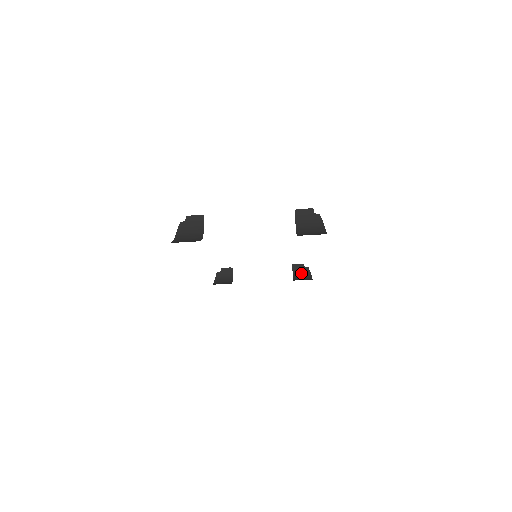
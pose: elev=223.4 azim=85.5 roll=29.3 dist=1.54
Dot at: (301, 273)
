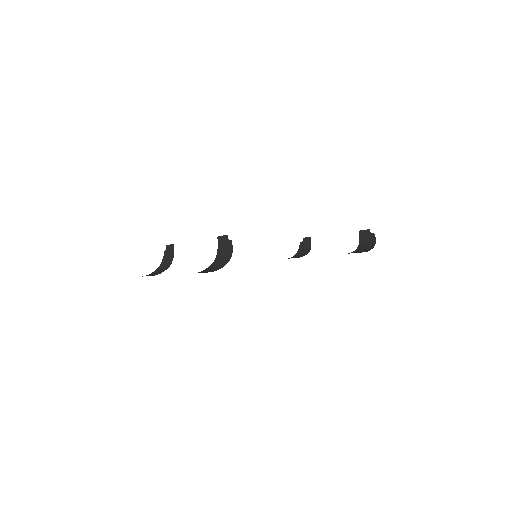
Dot at: (367, 240)
